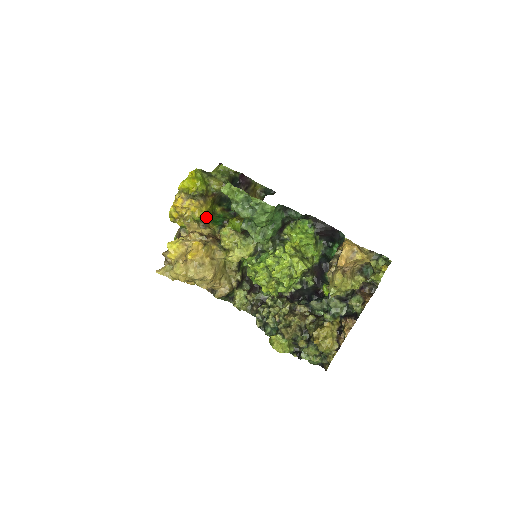
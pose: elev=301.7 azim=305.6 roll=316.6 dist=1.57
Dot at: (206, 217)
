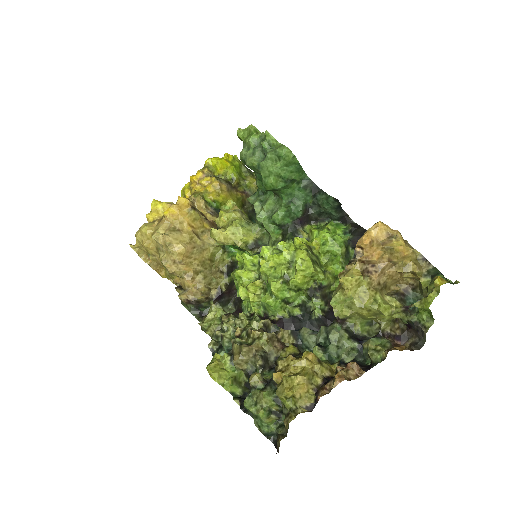
Dot at: occluded
